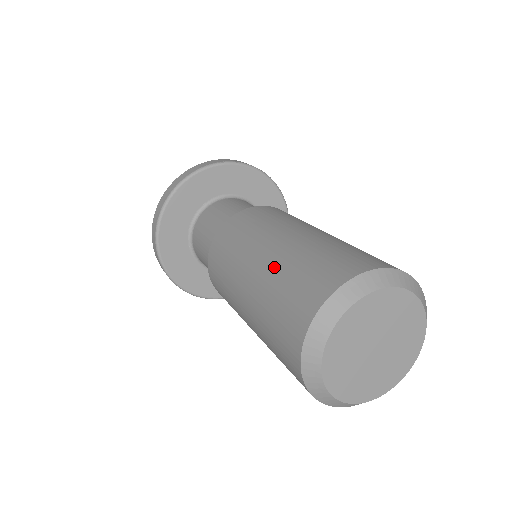
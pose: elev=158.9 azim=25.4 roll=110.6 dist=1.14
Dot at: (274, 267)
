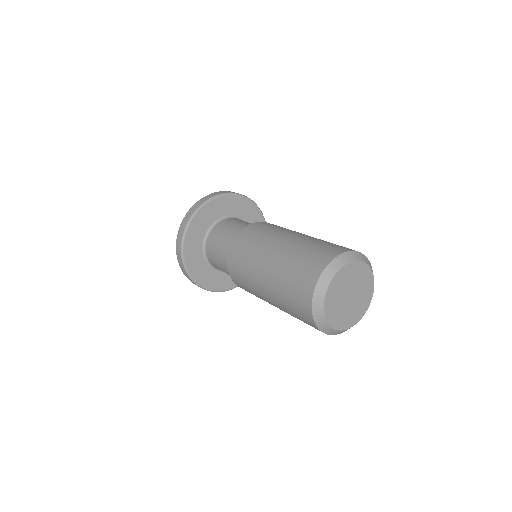
Dot at: (277, 275)
